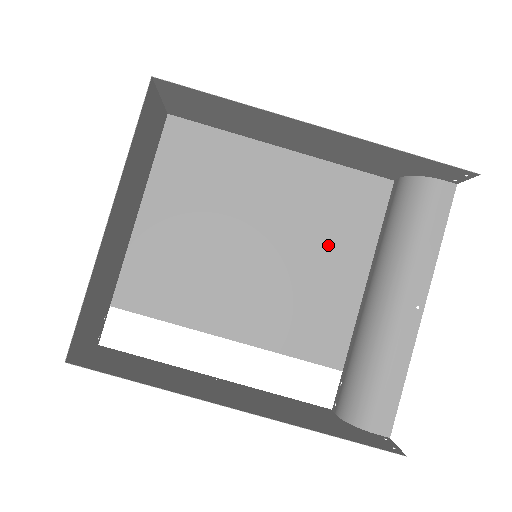
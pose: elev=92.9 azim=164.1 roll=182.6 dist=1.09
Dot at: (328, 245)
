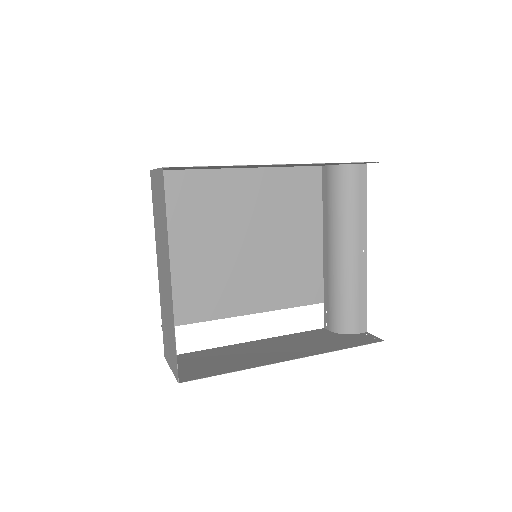
Dot at: (293, 226)
